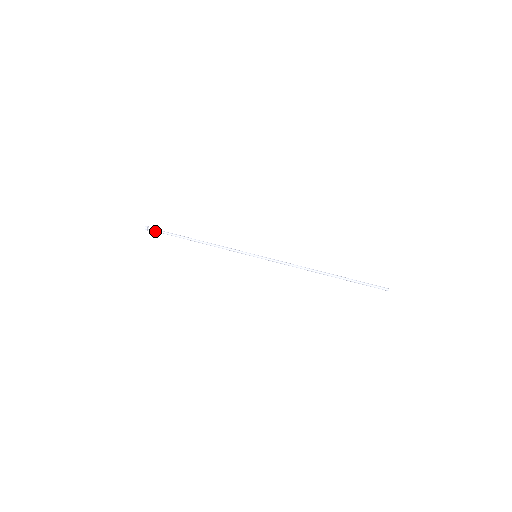
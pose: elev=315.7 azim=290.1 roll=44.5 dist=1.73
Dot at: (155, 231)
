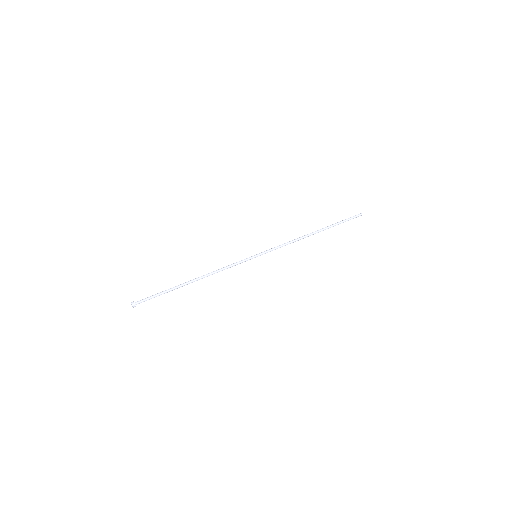
Dot at: (144, 301)
